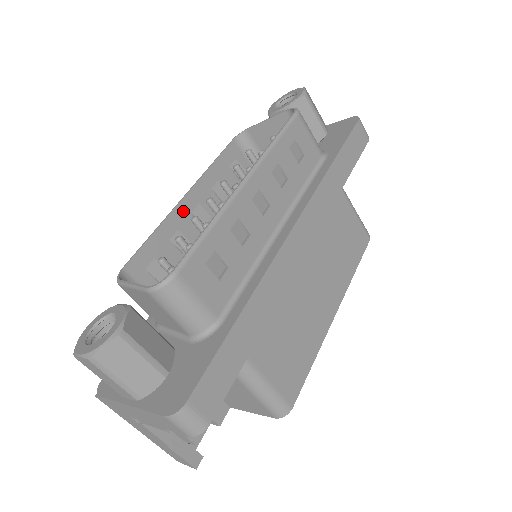
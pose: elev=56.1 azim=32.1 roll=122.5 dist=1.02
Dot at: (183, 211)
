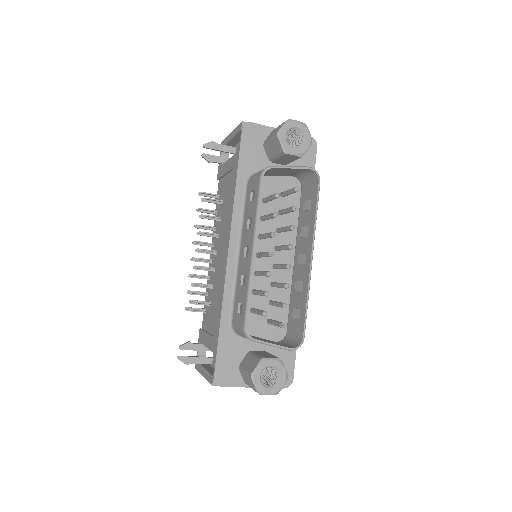
Dot at: (252, 262)
